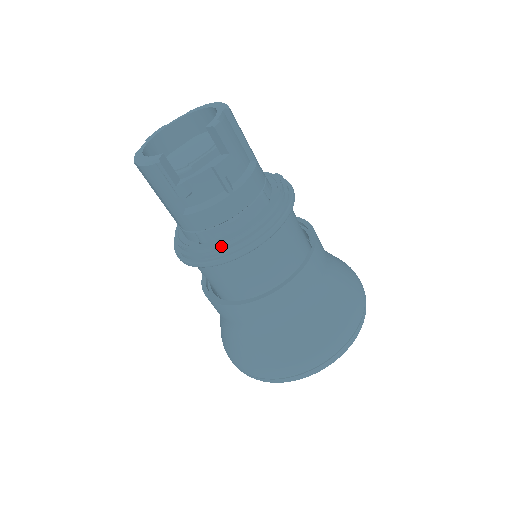
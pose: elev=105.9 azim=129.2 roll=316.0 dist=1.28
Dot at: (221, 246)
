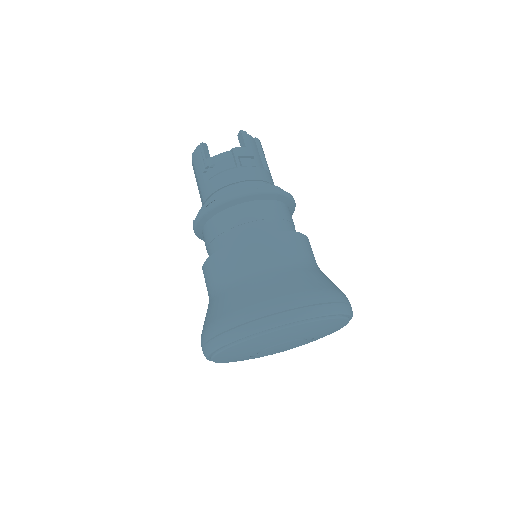
Dot at: (219, 196)
